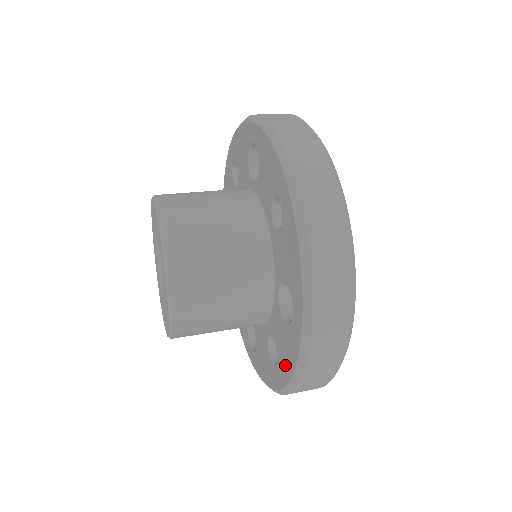
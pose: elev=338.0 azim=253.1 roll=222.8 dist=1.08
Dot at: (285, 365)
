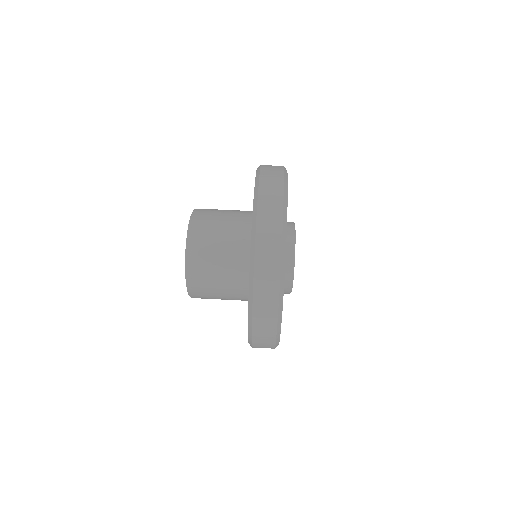
Dot at: occluded
